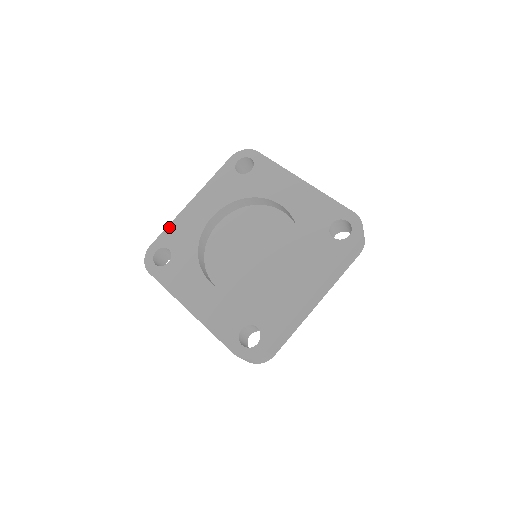
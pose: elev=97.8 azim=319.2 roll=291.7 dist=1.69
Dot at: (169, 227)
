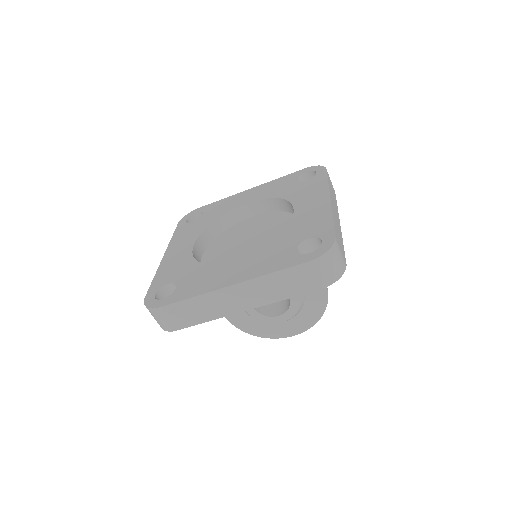
Dot at: (155, 278)
